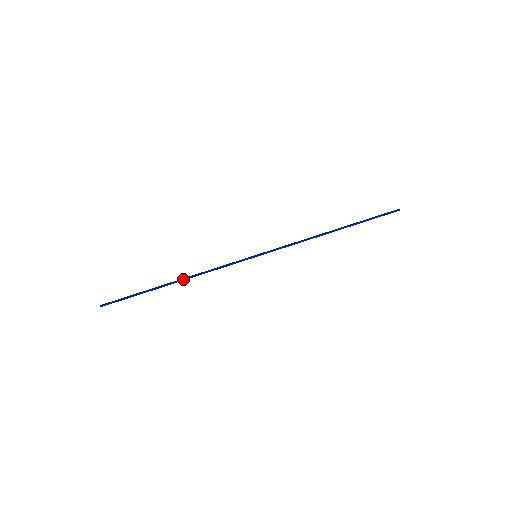
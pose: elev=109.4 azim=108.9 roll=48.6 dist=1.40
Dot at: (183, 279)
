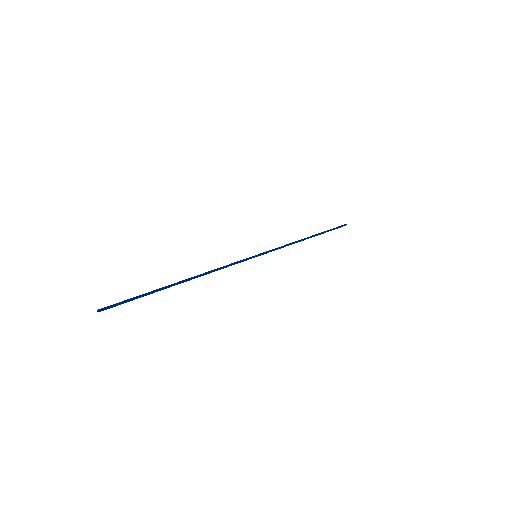
Dot at: (192, 278)
